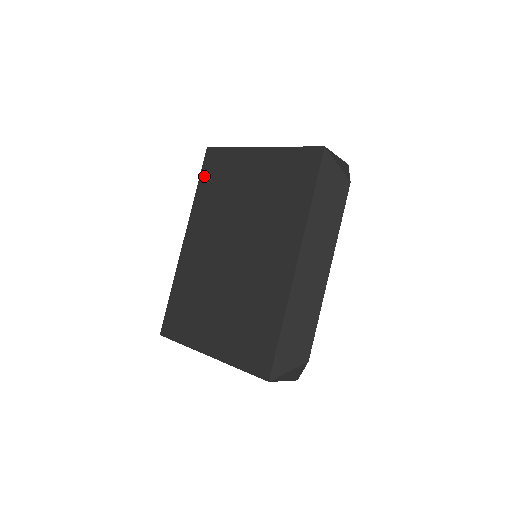
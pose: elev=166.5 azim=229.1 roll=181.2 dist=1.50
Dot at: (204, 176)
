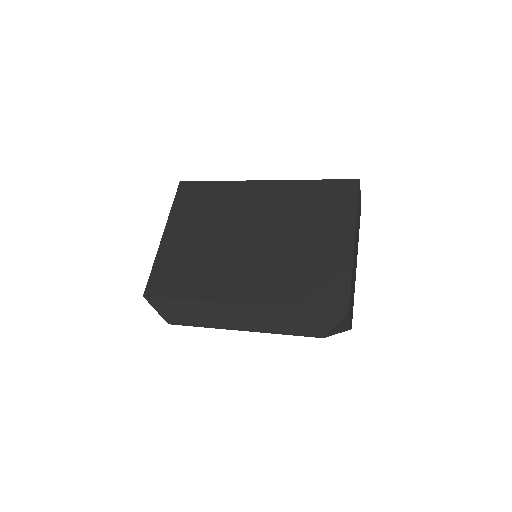
Dot at: (328, 184)
